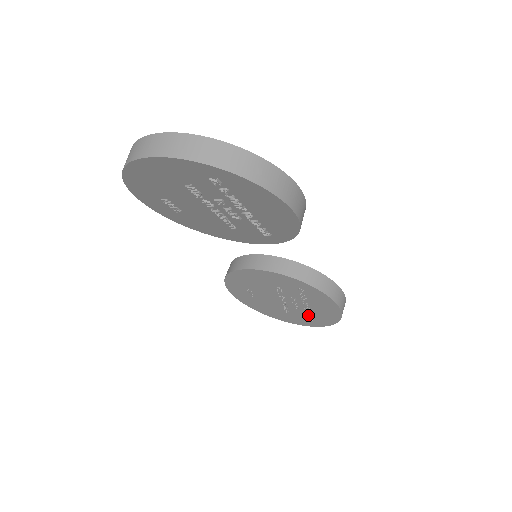
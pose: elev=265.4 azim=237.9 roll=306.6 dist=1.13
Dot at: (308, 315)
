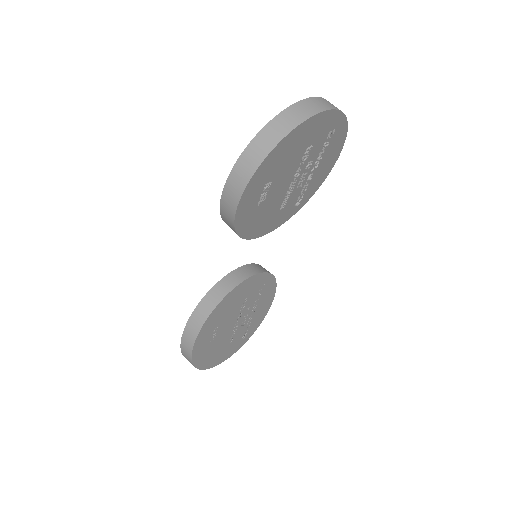
Dot at: (246, 329)
